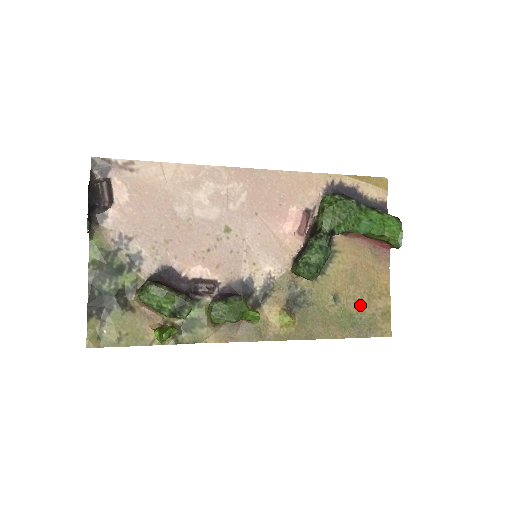
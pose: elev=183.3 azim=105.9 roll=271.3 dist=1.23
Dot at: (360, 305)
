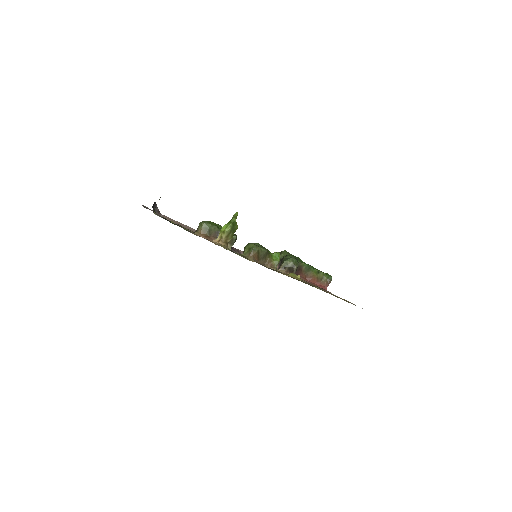
Dot at: occluded
